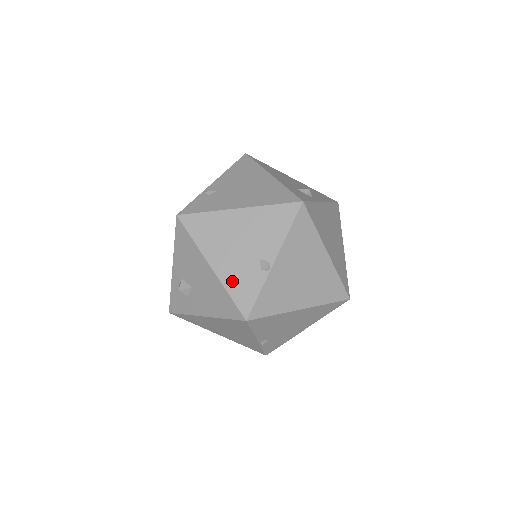
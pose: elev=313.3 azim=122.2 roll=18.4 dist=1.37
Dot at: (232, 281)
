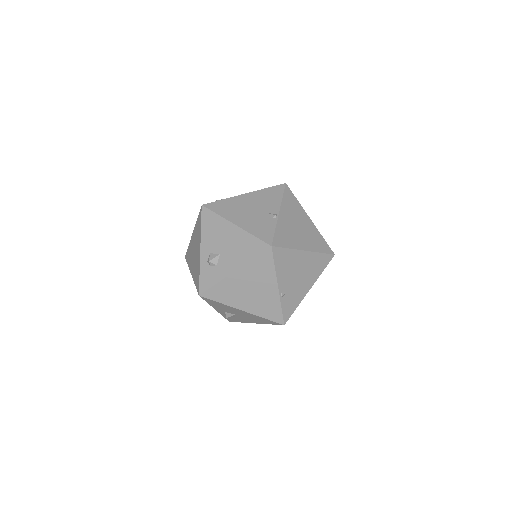
Dot at: (253, 228)
